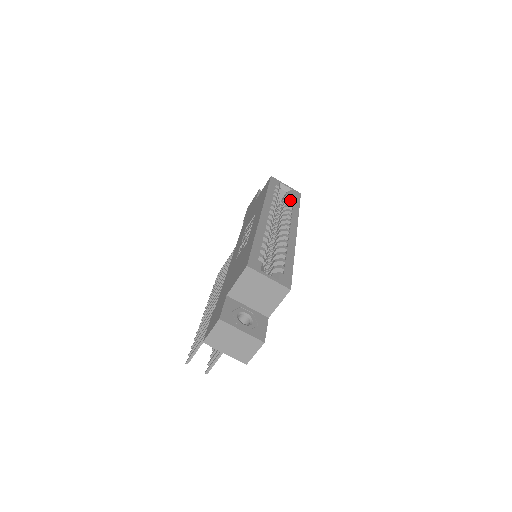
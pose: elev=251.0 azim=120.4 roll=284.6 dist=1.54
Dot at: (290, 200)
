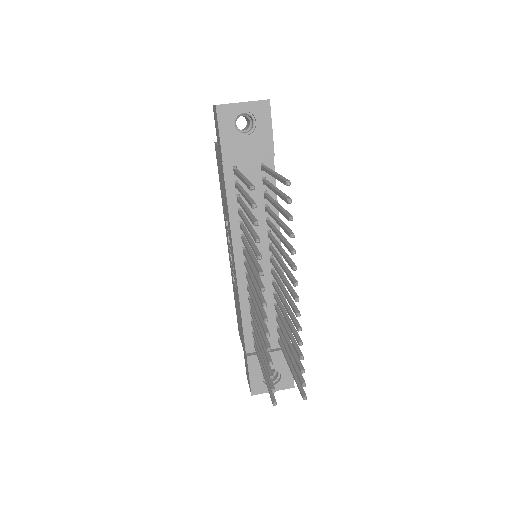
Dot at: occluded
